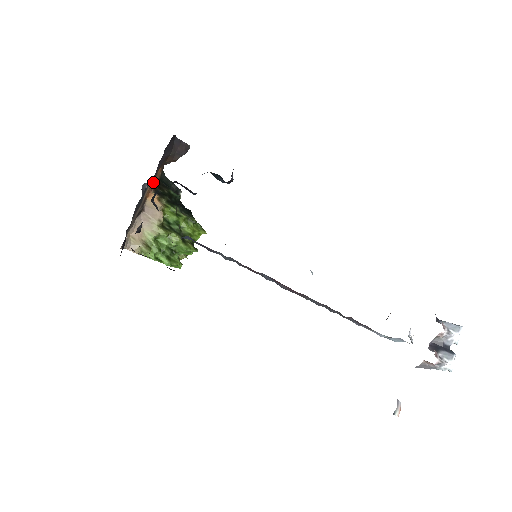
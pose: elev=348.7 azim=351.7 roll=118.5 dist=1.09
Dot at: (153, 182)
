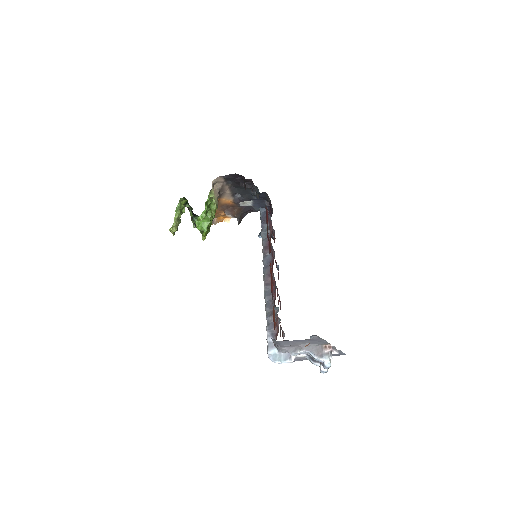
Dot at: occluded
